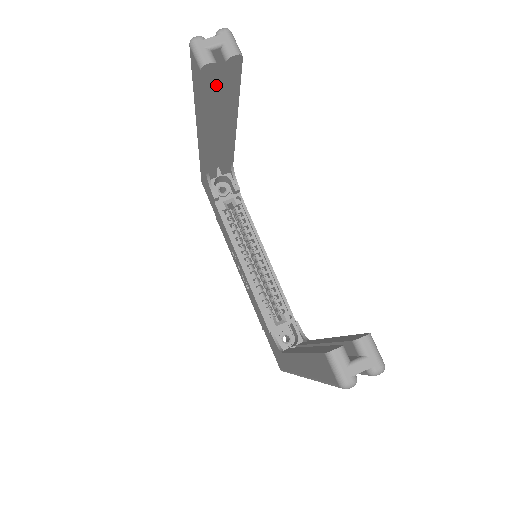
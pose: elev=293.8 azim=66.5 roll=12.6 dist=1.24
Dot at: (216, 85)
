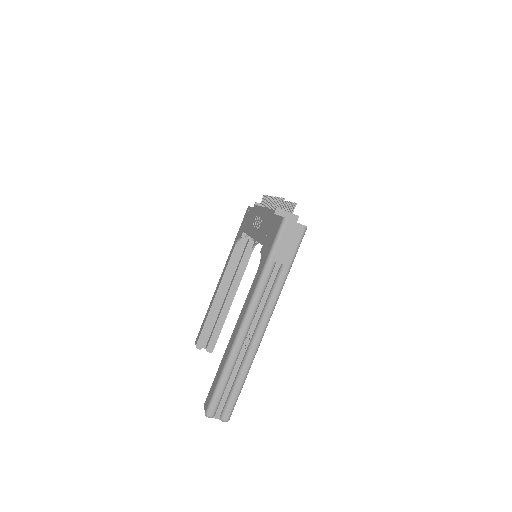
Dot at: occluded
